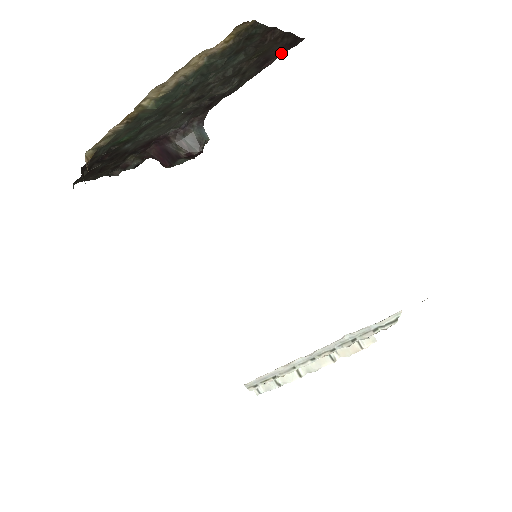
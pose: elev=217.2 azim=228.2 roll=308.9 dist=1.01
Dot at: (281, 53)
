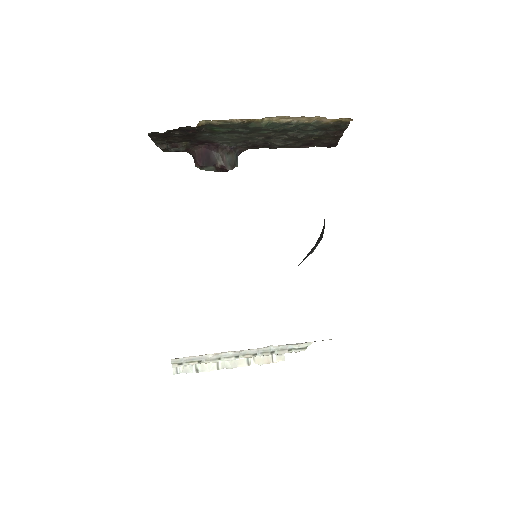
Dot at: (317, 146)
